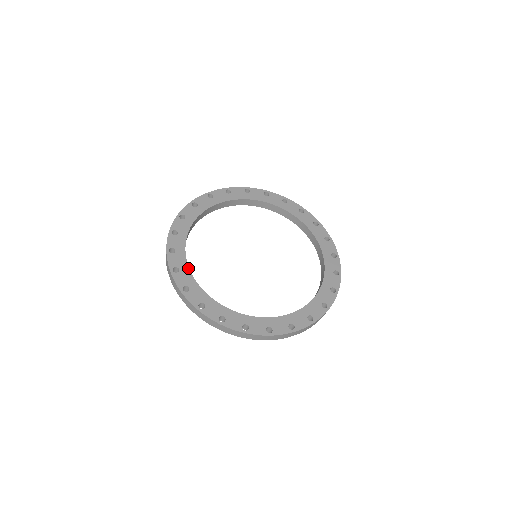
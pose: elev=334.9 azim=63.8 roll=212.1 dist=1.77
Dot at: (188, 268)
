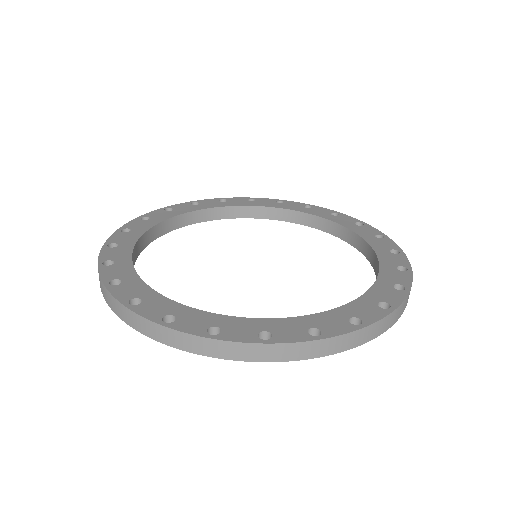
Dot at: (132, 246)
